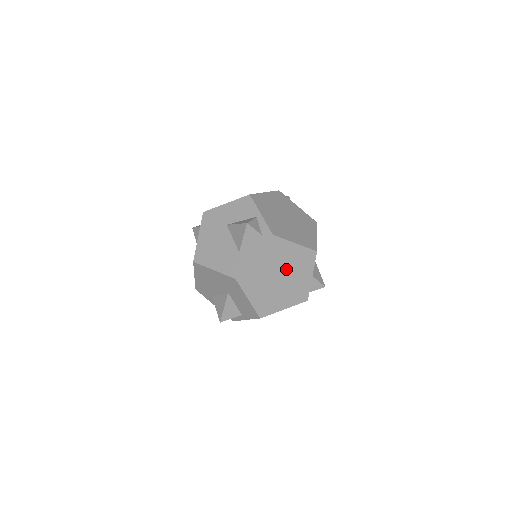
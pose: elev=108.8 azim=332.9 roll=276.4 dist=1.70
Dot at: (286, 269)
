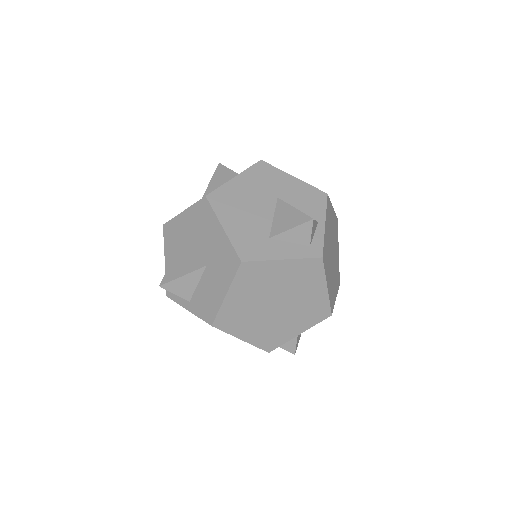
Dot at: (291, 303)
